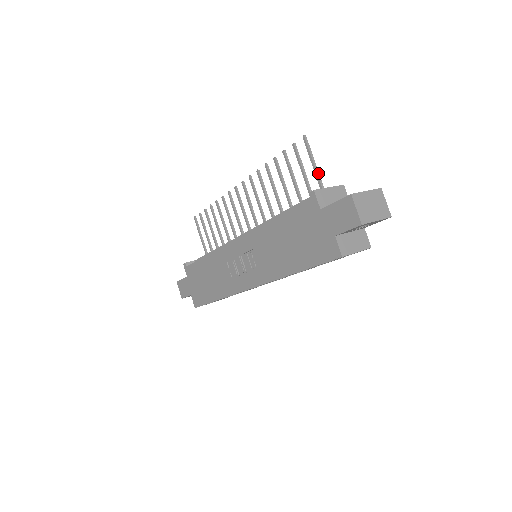
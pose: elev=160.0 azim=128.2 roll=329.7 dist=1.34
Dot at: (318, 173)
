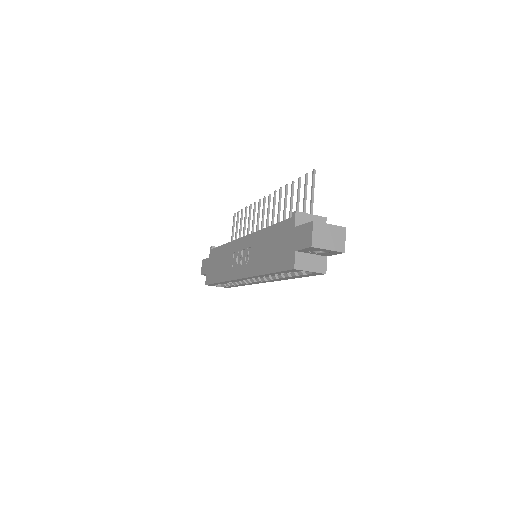
Dot at: (313, 202)
